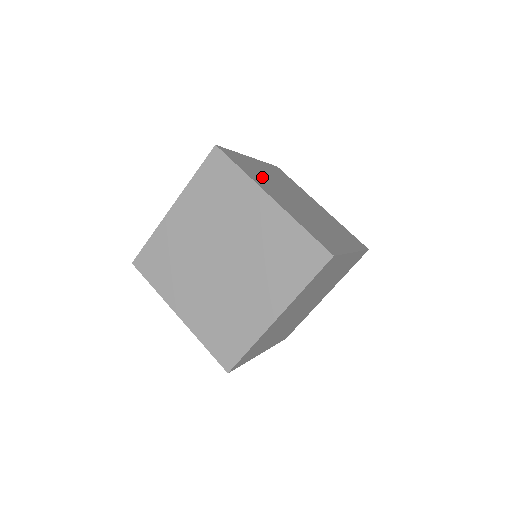
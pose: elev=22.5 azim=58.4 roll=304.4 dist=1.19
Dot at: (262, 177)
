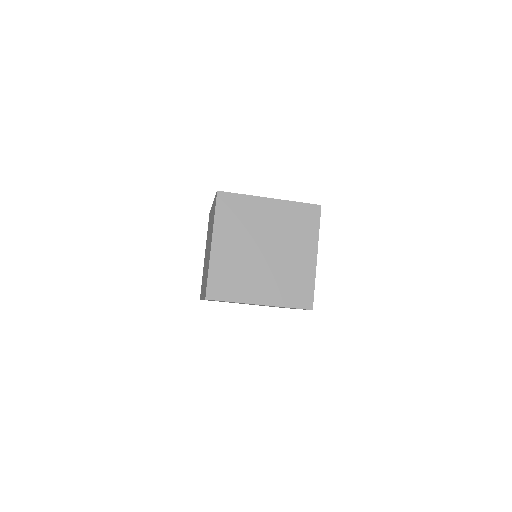
Dot at: occluded
